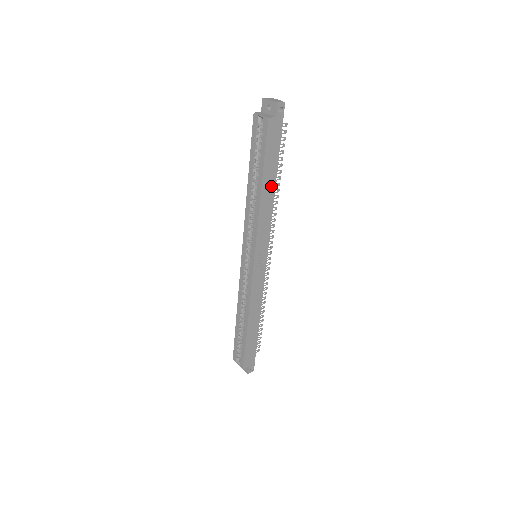
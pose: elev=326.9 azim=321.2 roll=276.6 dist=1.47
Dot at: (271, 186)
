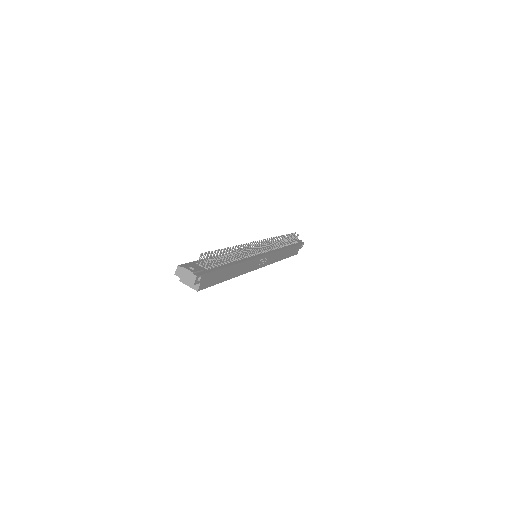
Dot at: (233, 269)
